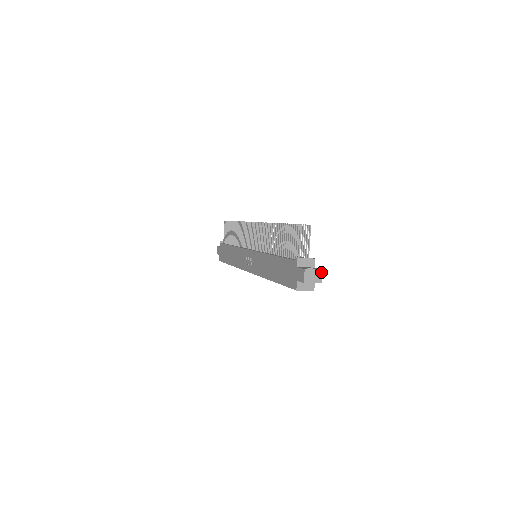
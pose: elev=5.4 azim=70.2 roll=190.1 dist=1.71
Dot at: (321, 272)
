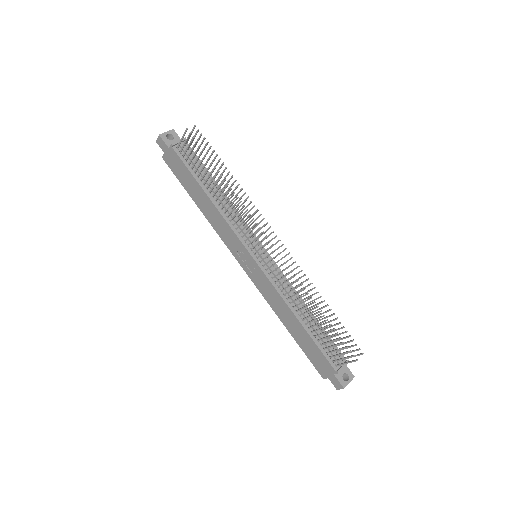
Dot at: (352, 378)
